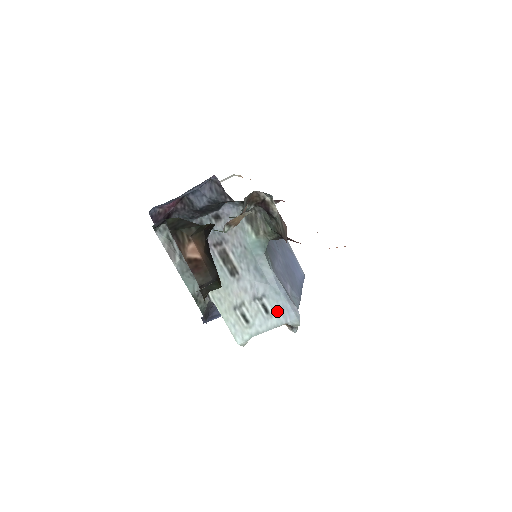
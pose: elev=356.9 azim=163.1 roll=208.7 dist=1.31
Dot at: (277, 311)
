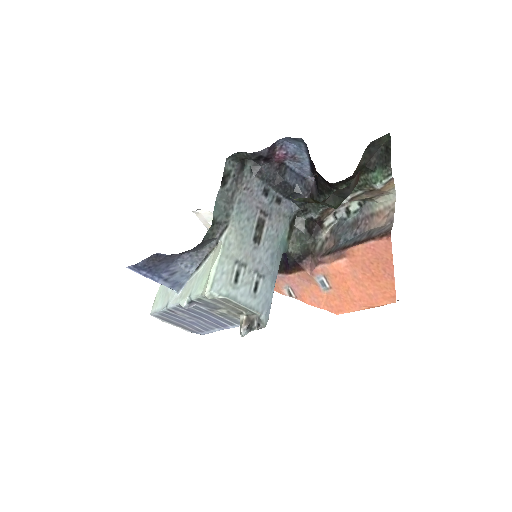
Dot at: (261, 298)
